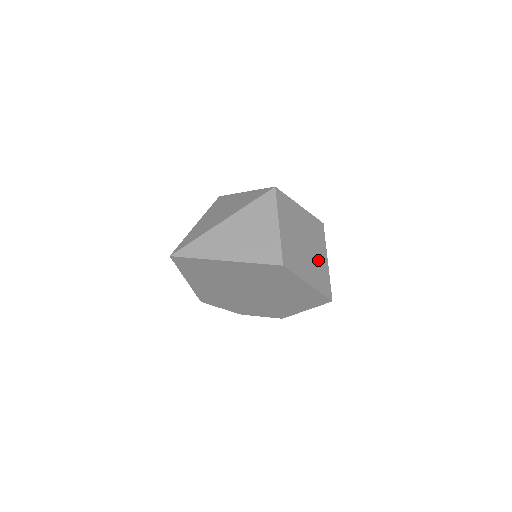
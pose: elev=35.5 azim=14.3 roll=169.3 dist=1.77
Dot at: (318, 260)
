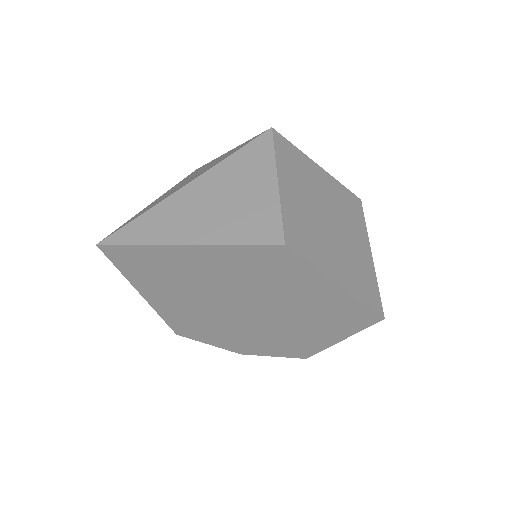
Dot at: (354, 250)
